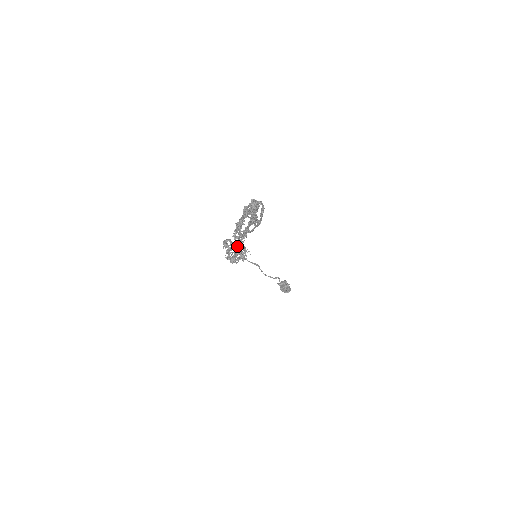
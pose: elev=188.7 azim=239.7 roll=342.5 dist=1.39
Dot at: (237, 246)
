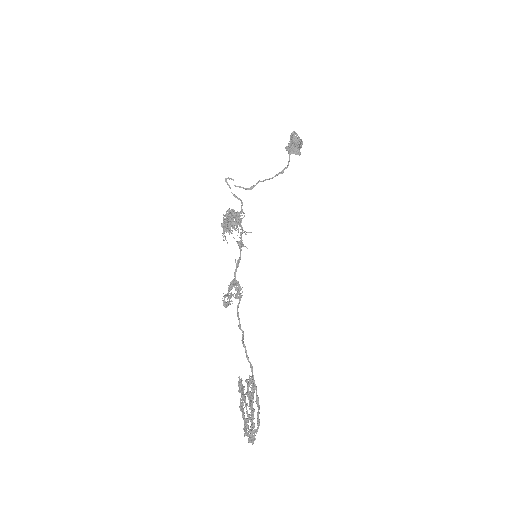
Dot at: (235, 272)
